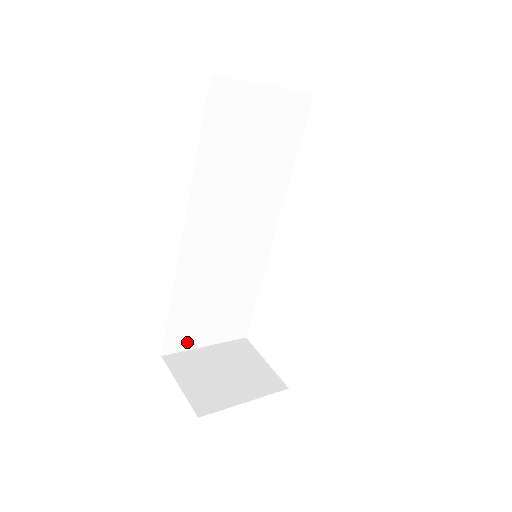
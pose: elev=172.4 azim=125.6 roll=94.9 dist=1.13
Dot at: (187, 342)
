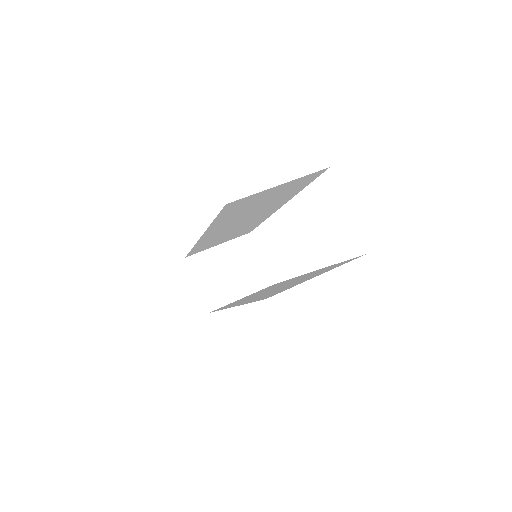
Dot at: (204, 249)
